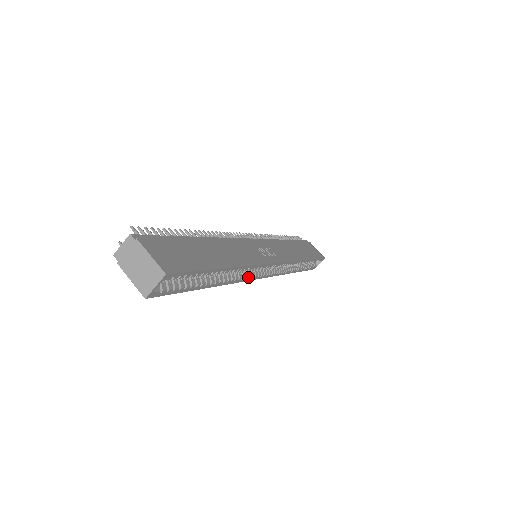
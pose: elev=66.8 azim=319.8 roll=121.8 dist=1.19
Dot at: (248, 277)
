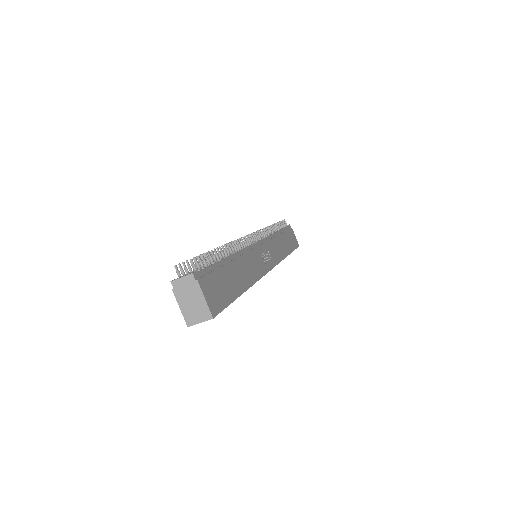
Dot at: occluded
